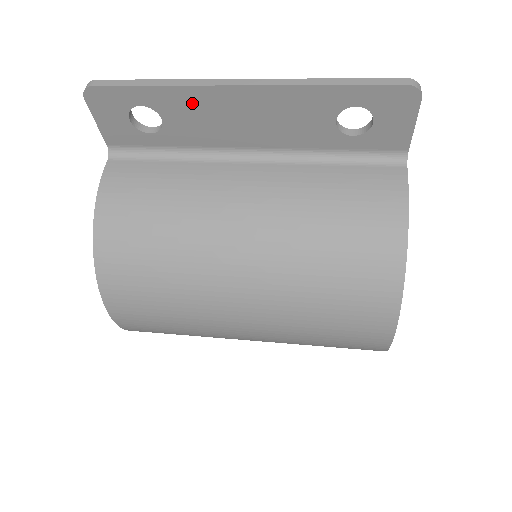
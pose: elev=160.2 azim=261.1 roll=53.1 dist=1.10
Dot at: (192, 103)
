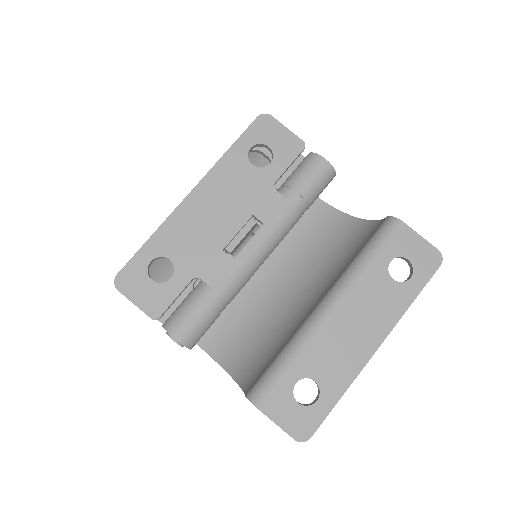
Dot at: (342, 369)
